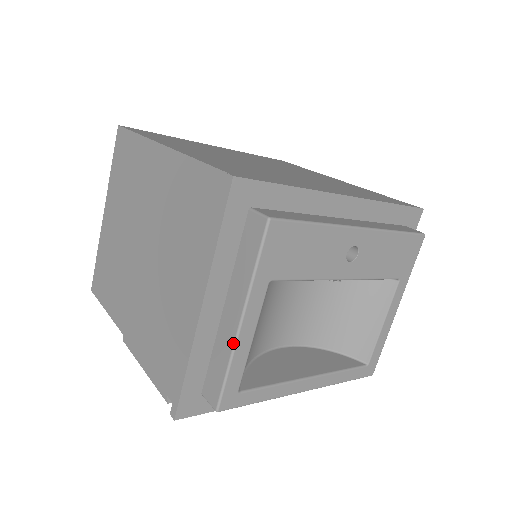
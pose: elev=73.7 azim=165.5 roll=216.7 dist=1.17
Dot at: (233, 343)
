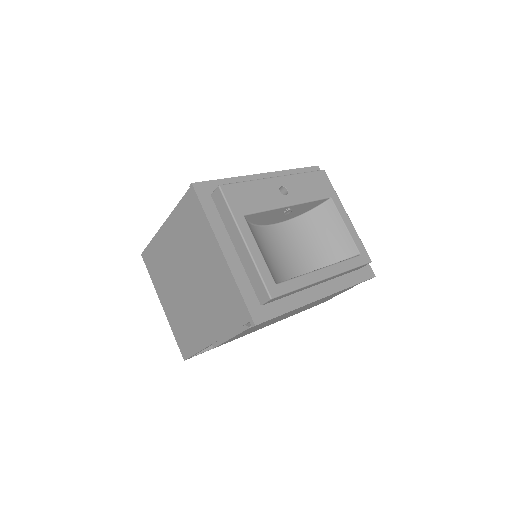
Dot at: (249, 254)
